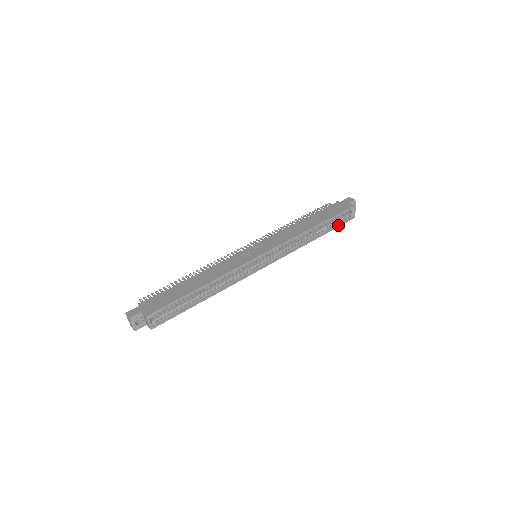
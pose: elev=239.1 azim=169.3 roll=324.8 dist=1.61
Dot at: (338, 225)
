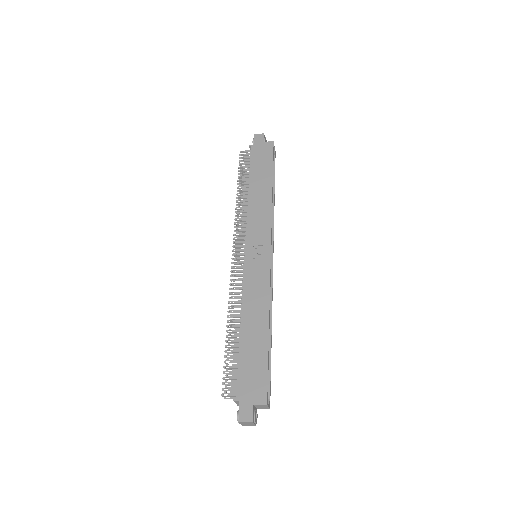
Dot at: (274, 170)
